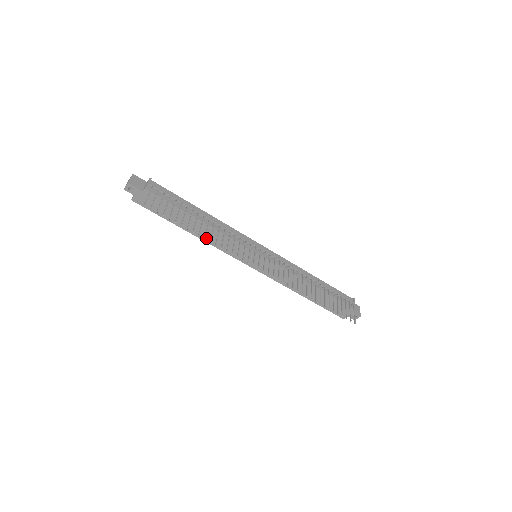
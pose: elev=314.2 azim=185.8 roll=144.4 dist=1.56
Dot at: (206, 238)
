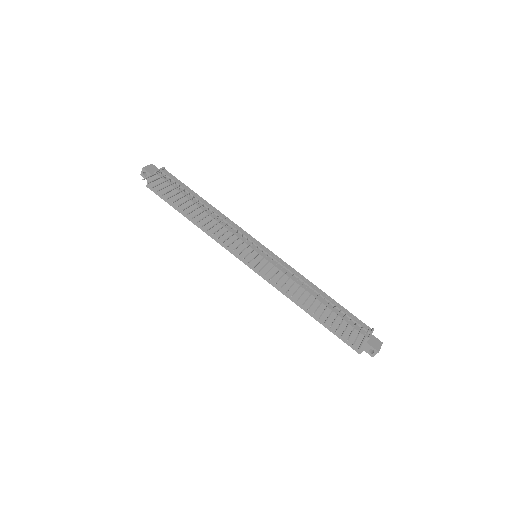
Dot at: occluded
